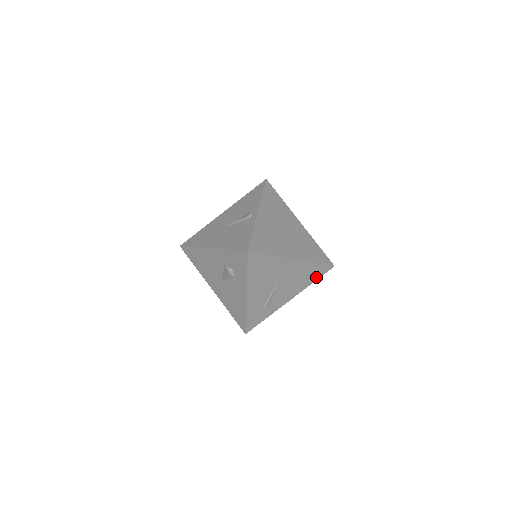
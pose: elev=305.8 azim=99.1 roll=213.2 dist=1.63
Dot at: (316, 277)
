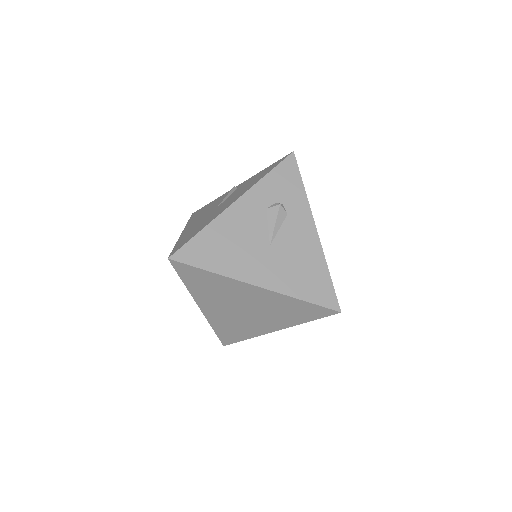
Dot at: occluded
